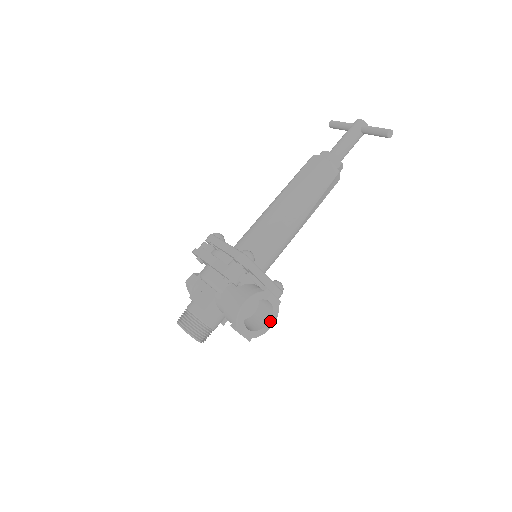
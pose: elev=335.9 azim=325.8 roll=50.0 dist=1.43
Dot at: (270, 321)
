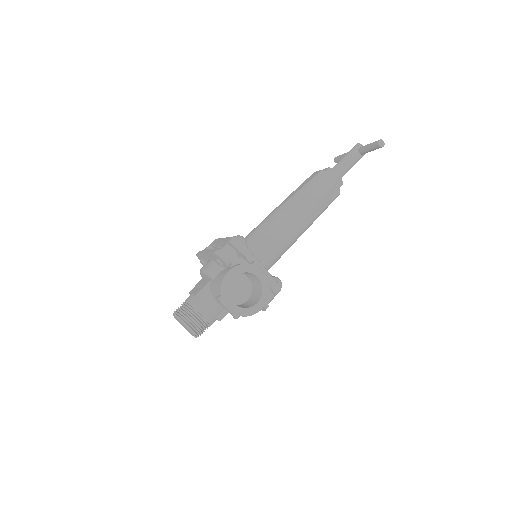
Dot at: (260, 301)
